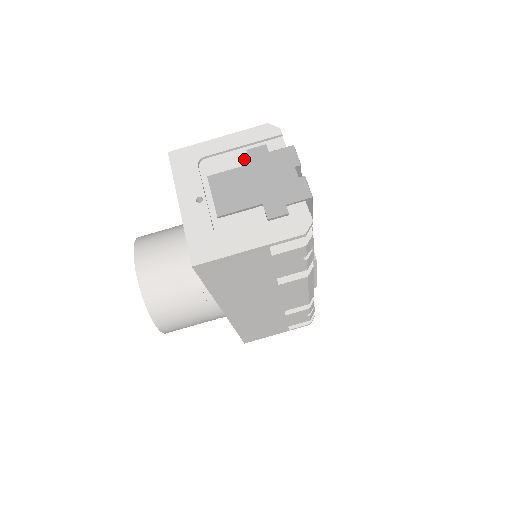
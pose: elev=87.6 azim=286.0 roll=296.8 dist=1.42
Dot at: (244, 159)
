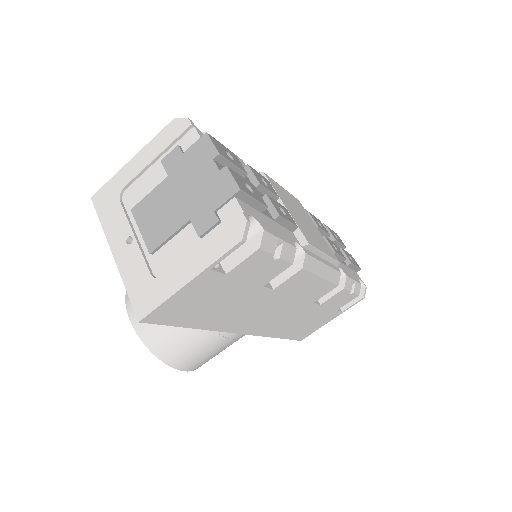
Dot at: (162, 172)
